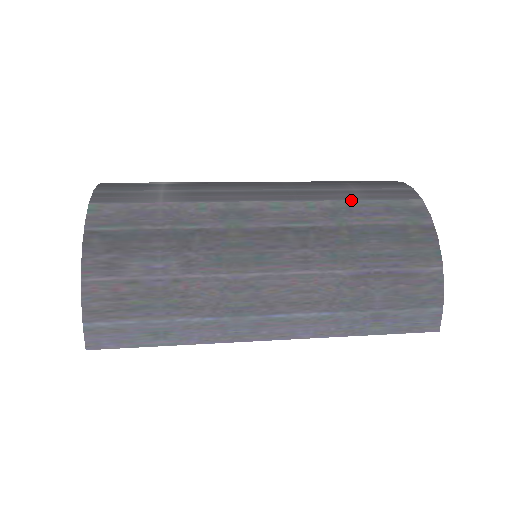
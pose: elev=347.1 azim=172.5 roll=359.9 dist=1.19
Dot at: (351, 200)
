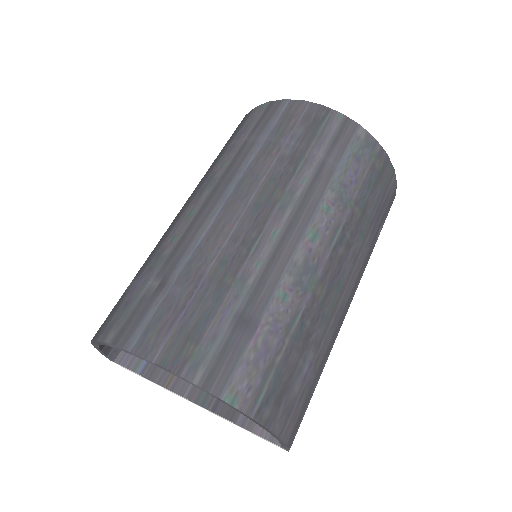
Dot at: (336, 174)
